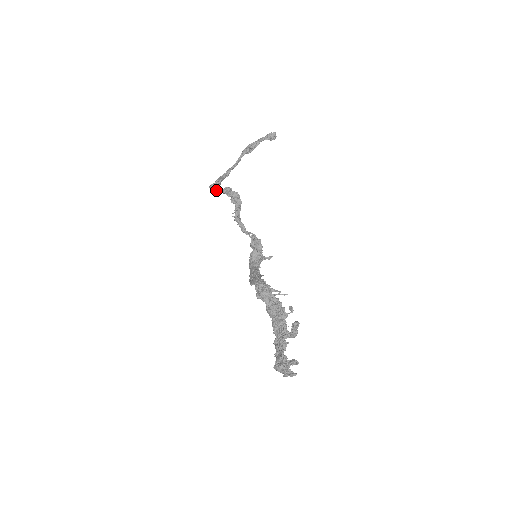
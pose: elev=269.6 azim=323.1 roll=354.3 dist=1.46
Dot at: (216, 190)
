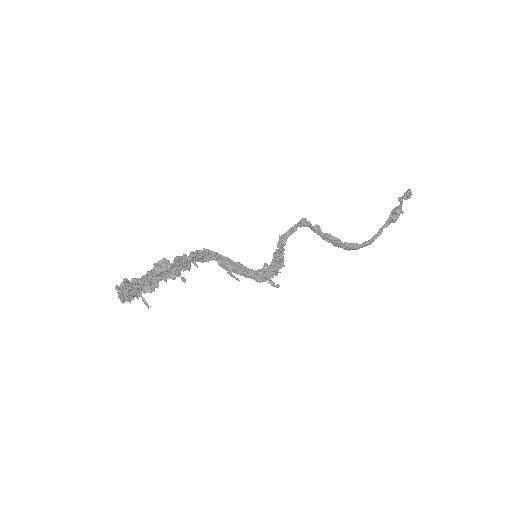
Dot at: (324, 238)
